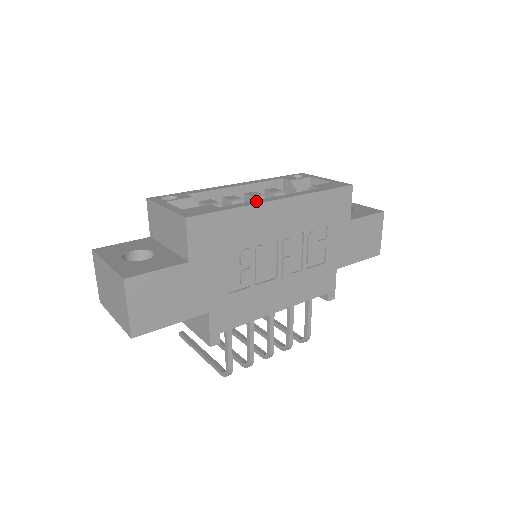
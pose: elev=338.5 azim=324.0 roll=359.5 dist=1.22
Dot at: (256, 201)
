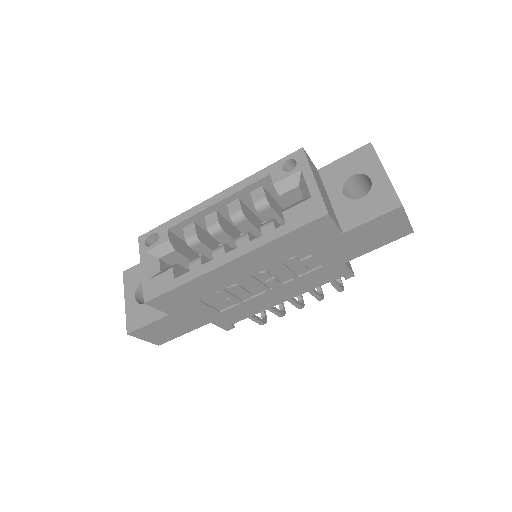
Dot at: (207, 266)
